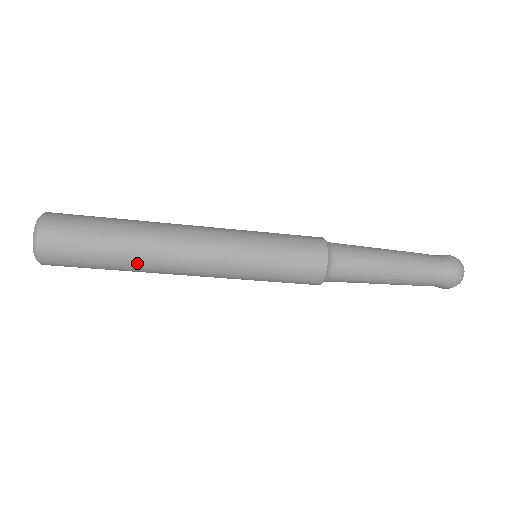
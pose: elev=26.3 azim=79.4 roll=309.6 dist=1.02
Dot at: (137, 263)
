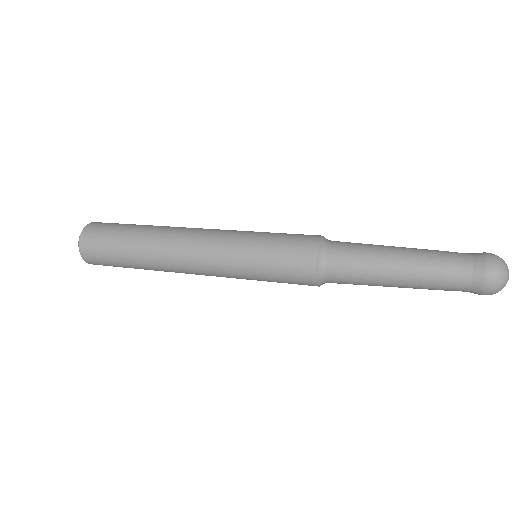
Dot at: (156, 270)
